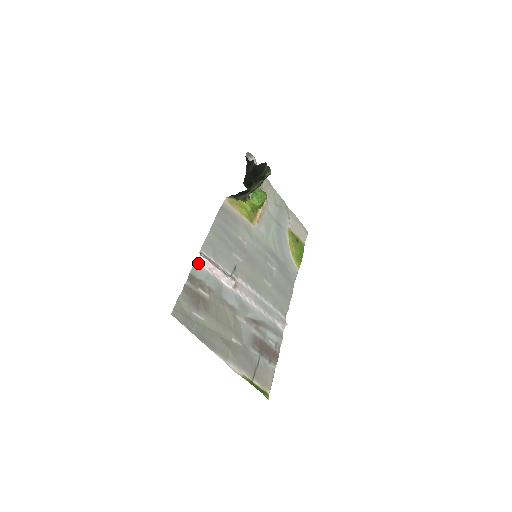
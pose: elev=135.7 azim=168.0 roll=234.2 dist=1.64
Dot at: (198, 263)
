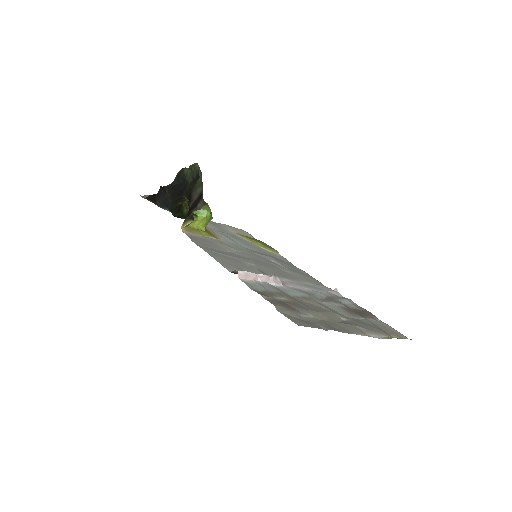
Dot at: (243, 280)
